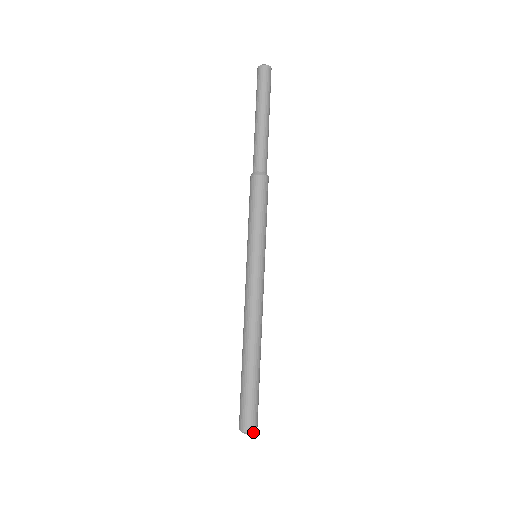
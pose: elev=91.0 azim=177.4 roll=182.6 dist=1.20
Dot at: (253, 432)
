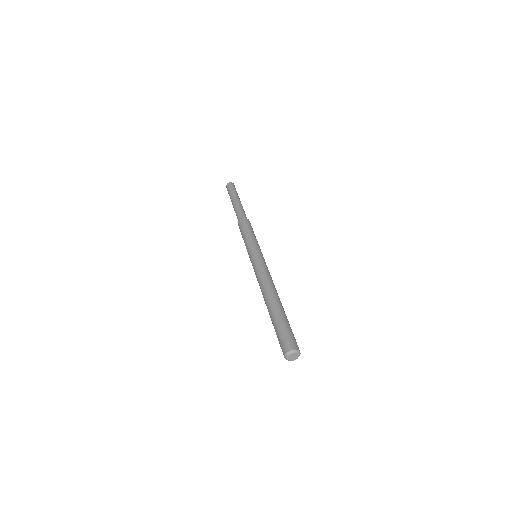
Dot at: (295, 350)
